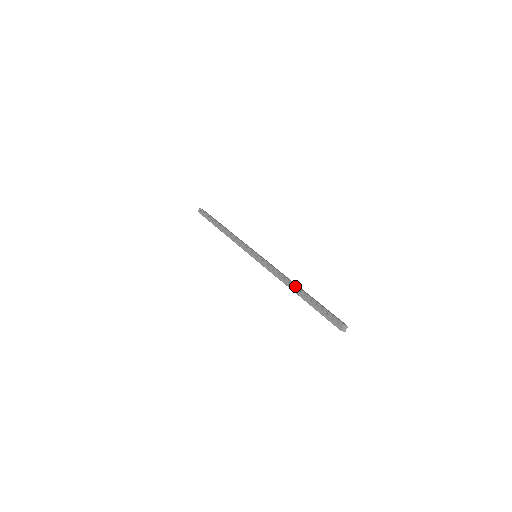
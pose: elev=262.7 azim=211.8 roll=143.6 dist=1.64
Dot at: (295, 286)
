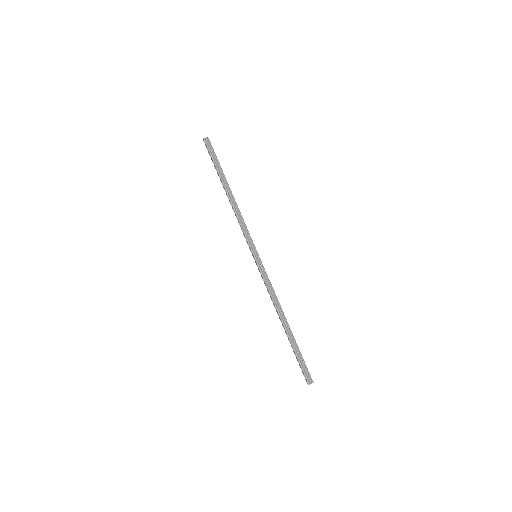
Dot at: (286, 321)
